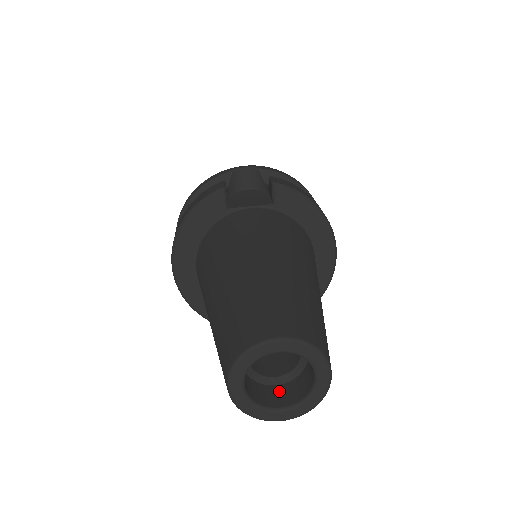
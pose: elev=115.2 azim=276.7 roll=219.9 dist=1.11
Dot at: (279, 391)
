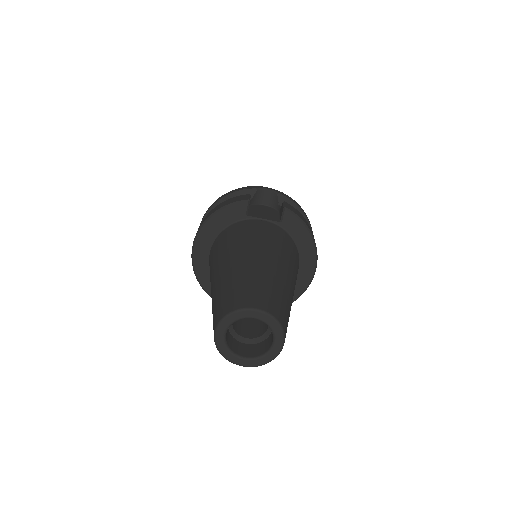
Dot at: (246, 347)
